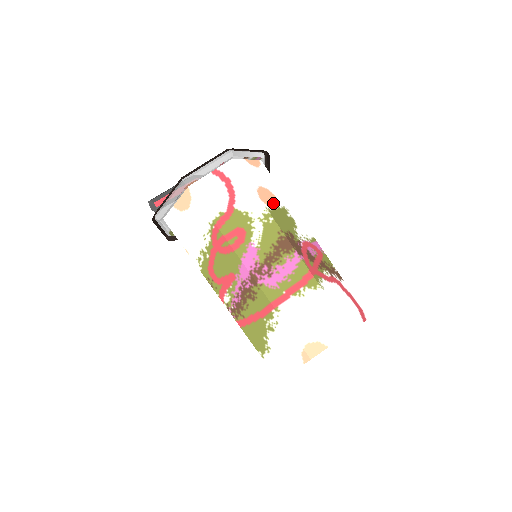
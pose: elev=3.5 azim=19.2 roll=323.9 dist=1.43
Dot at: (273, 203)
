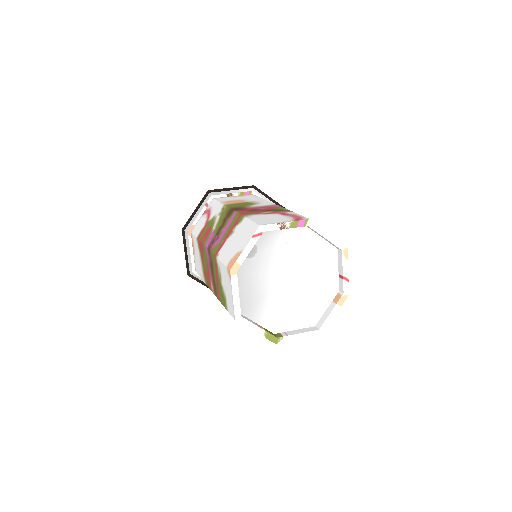
Dot at: (238, 202)
